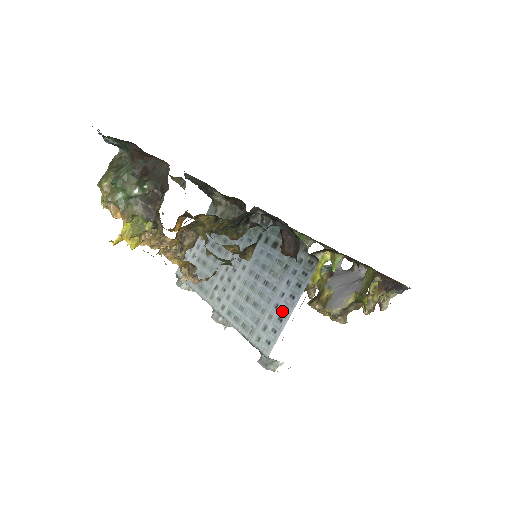
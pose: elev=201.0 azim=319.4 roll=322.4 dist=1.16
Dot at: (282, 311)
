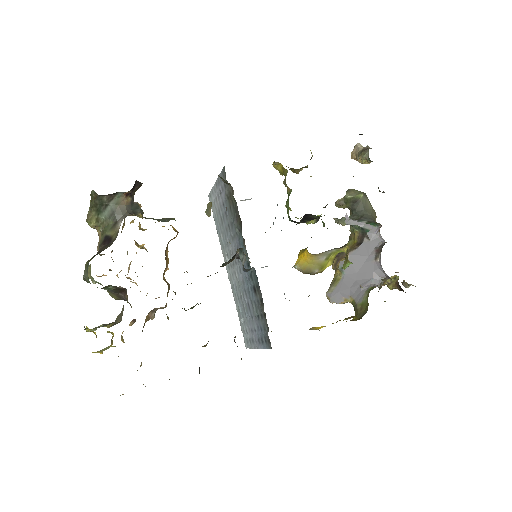
Dot at: (253, 339)
